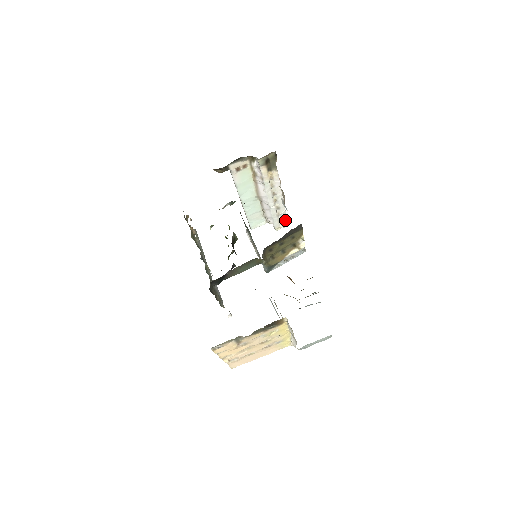
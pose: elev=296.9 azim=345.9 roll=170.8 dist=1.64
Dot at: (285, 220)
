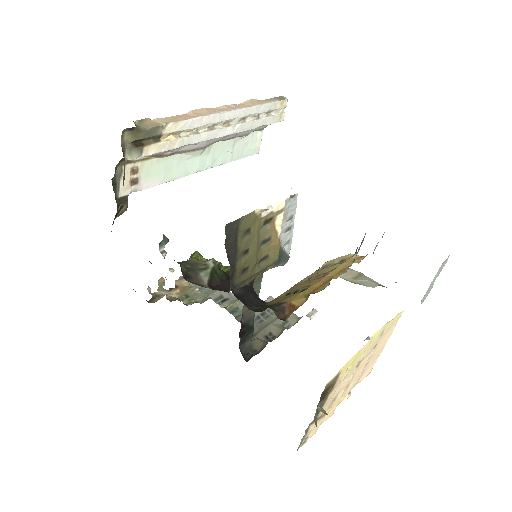
Dot at: (273, 105)
